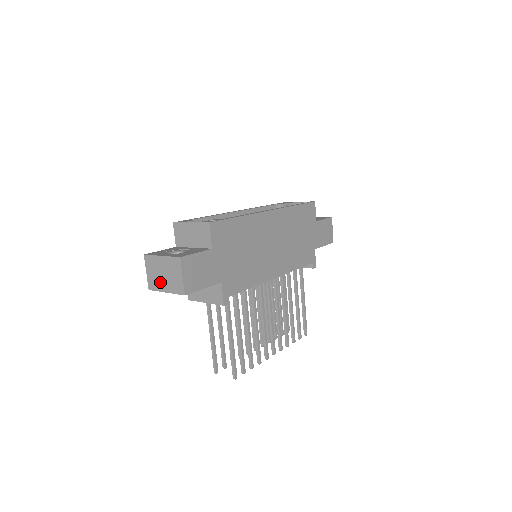
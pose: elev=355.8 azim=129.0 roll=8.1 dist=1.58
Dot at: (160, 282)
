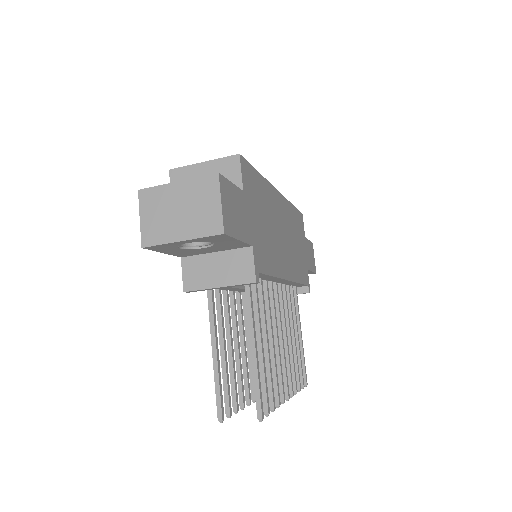
Dot at: (170, 226)
